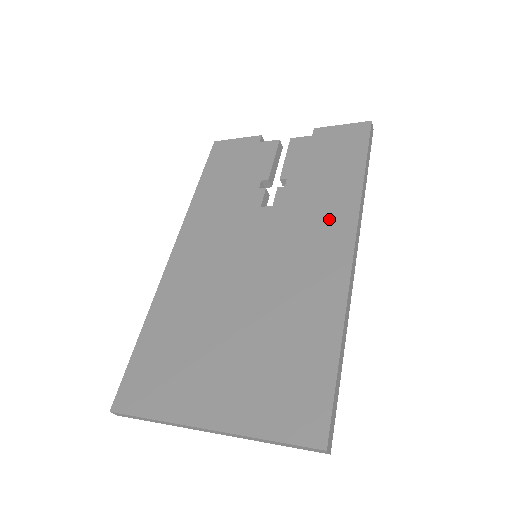
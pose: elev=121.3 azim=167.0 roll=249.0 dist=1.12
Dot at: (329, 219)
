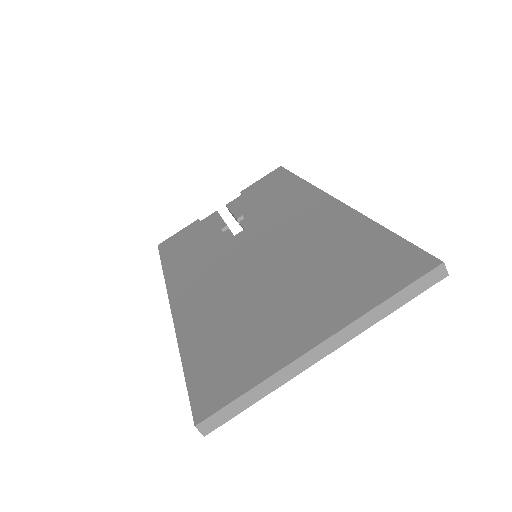
Dot at: (298, 203)
